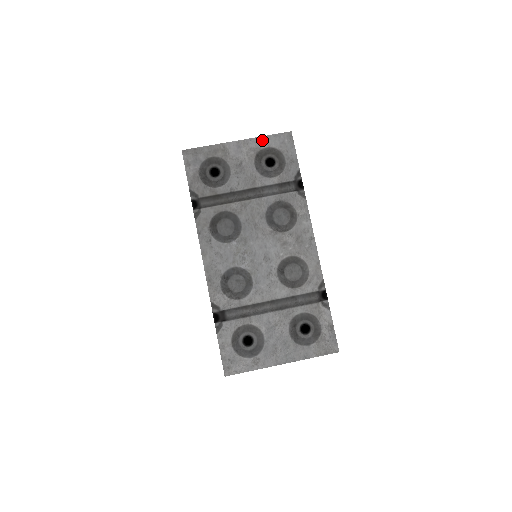
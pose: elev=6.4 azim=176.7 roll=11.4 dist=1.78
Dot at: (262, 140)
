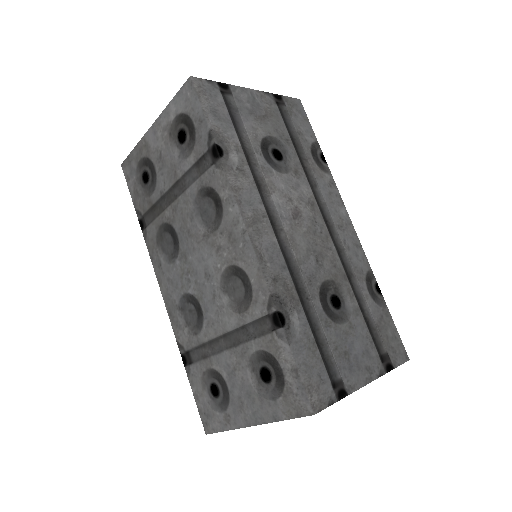
Dot at: (169, 110)
